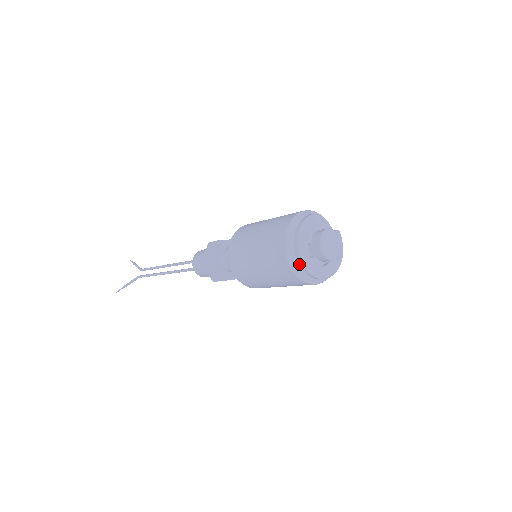
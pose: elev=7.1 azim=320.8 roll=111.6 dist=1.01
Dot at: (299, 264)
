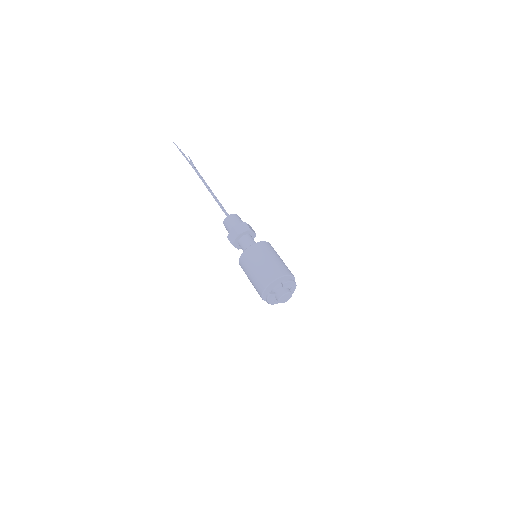
Dot at: occluded
